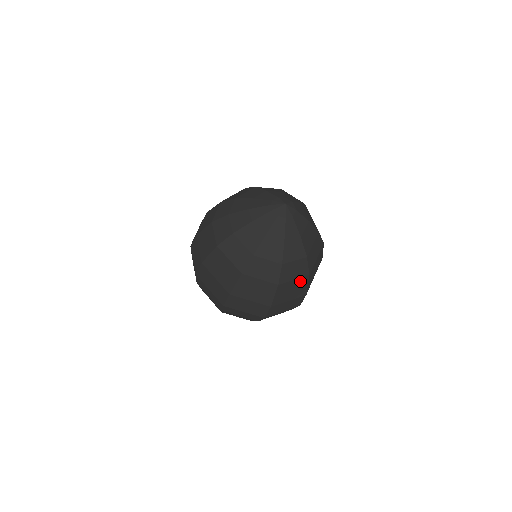
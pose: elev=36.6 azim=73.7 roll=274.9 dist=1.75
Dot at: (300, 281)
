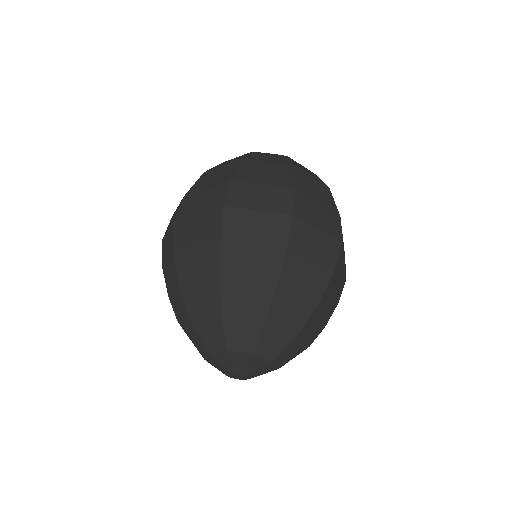
Dot at: (321, 187)
